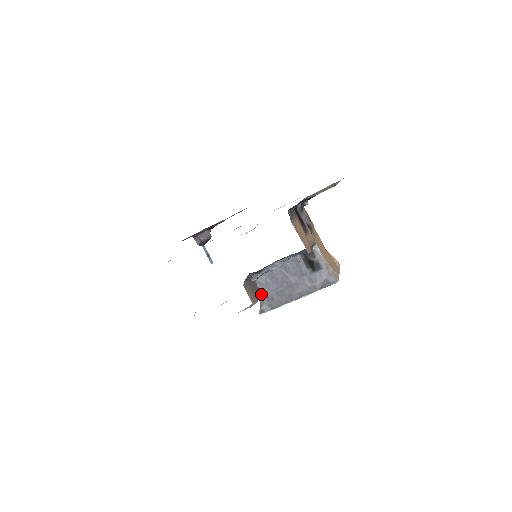
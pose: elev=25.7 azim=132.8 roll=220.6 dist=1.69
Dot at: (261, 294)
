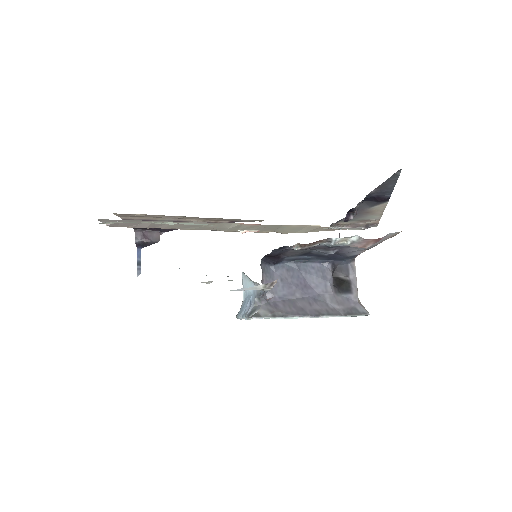
Dot at: occluded
